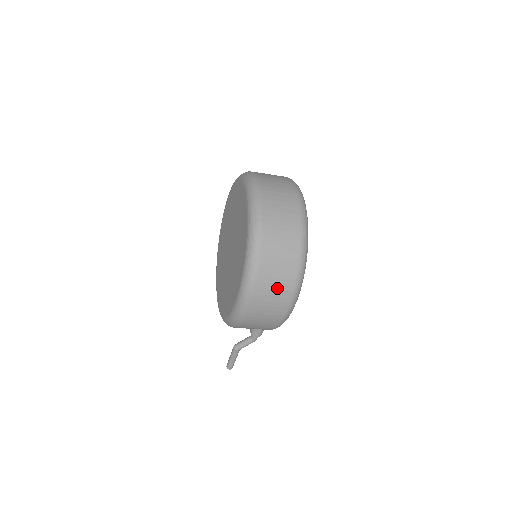
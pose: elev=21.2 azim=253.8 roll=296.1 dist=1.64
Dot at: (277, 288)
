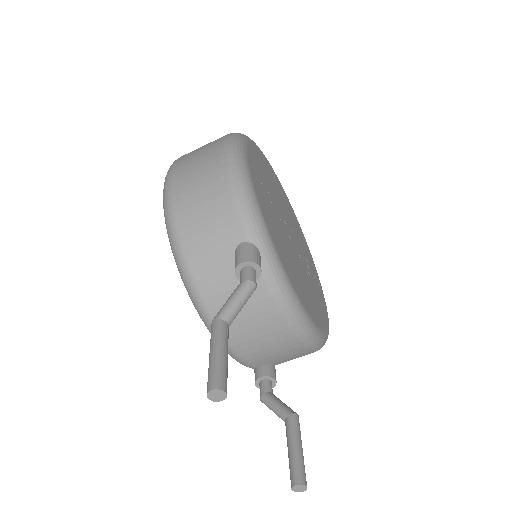
Dot at: occluded
